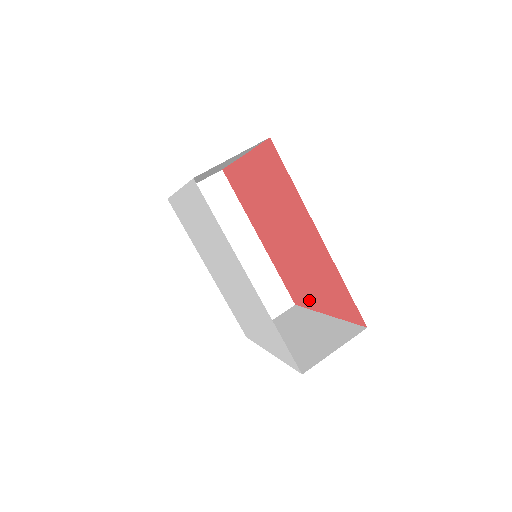
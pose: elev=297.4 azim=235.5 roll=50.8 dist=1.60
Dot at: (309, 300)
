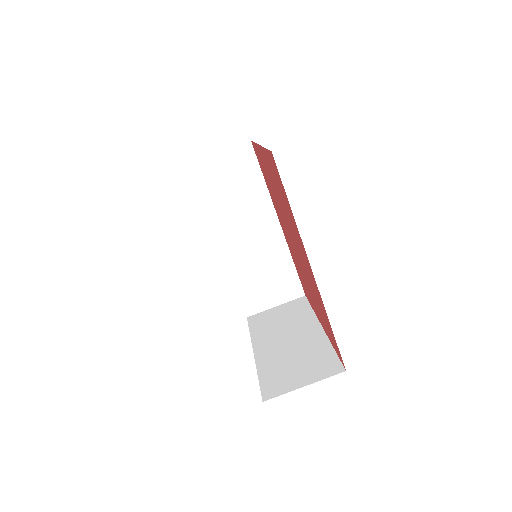
Dot at: (312, 304)
